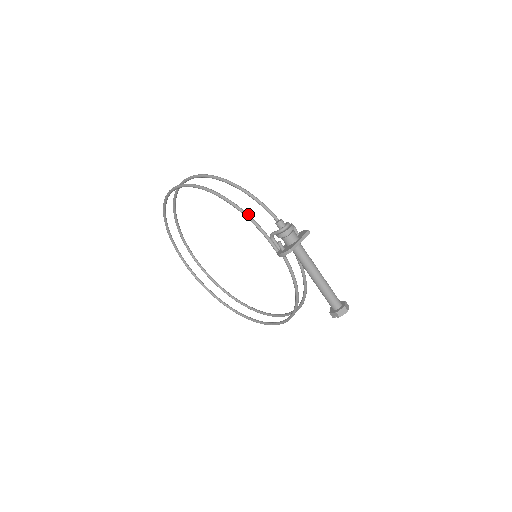
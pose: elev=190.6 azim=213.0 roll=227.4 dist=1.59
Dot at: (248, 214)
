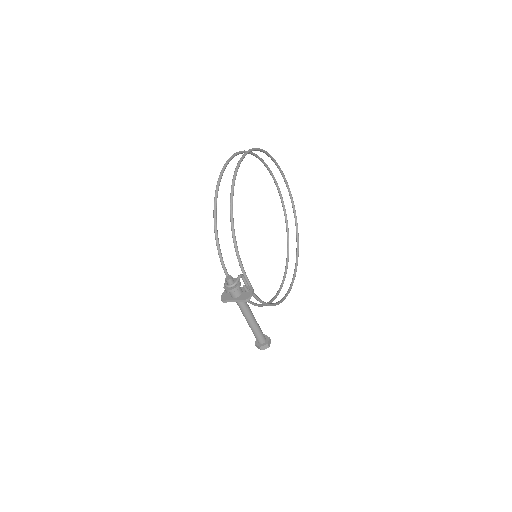
Dot at: (220, 252)
